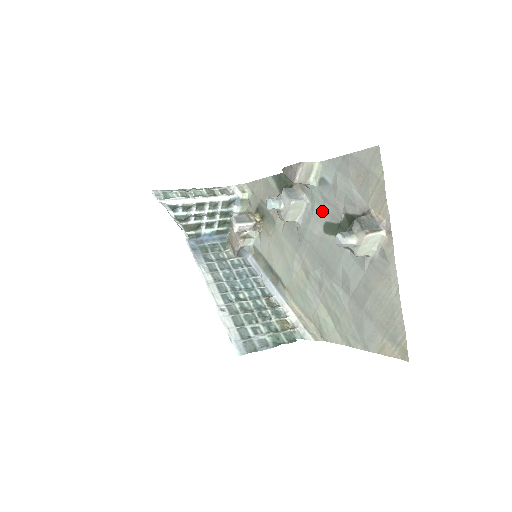
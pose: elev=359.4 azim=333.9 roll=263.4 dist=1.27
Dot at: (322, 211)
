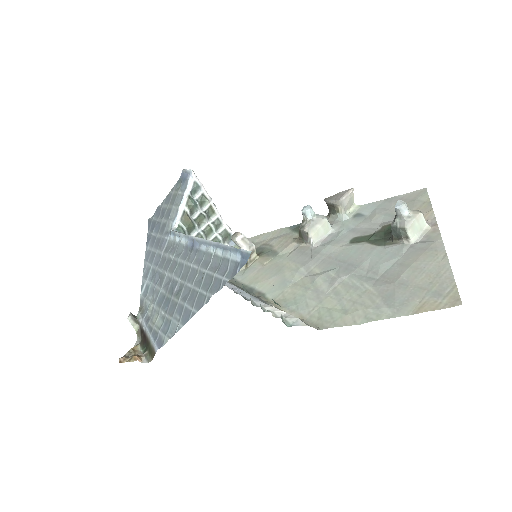
Dot at: (351, 232)
